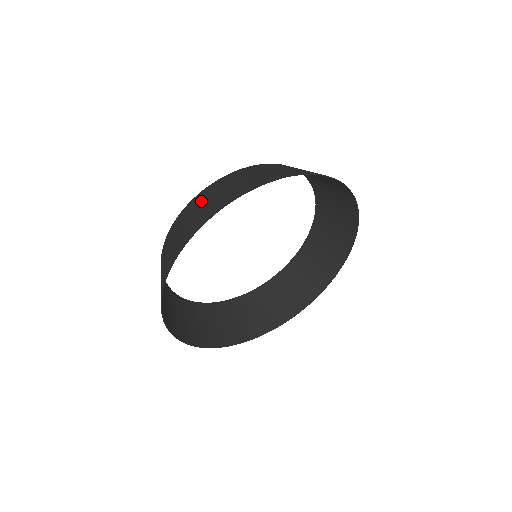
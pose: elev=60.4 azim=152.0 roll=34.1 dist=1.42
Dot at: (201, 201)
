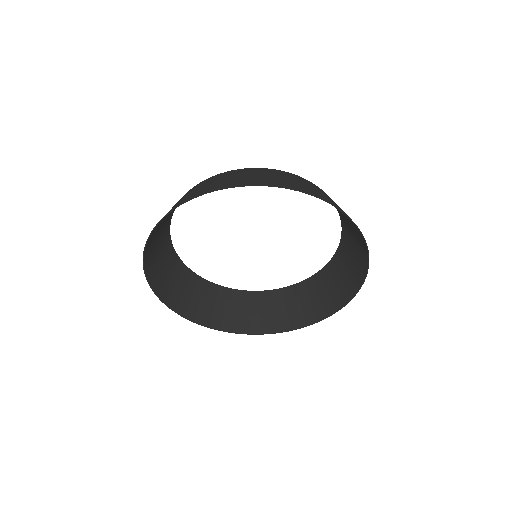
Dot at: (295, 178)
